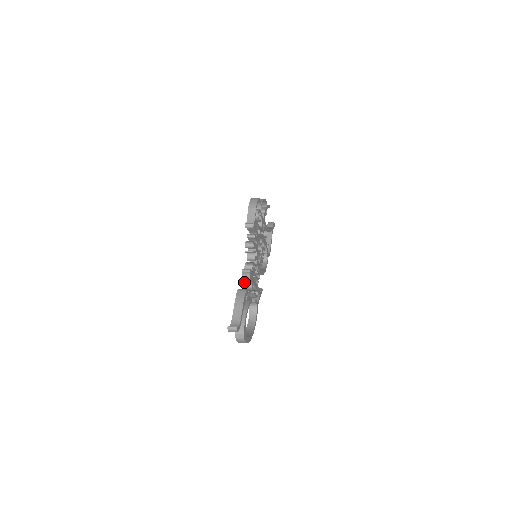
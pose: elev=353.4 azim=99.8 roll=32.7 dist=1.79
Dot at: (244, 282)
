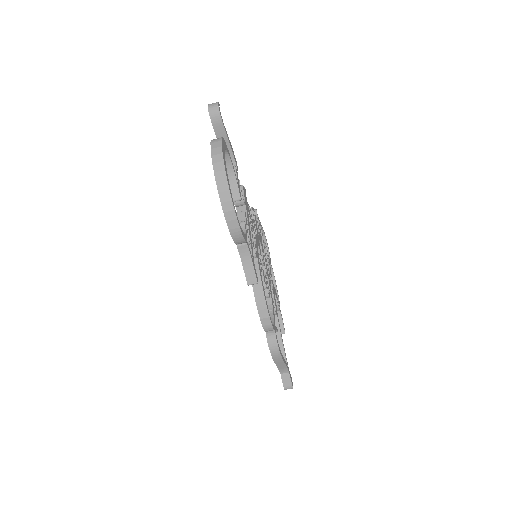
Dot at: occluded
